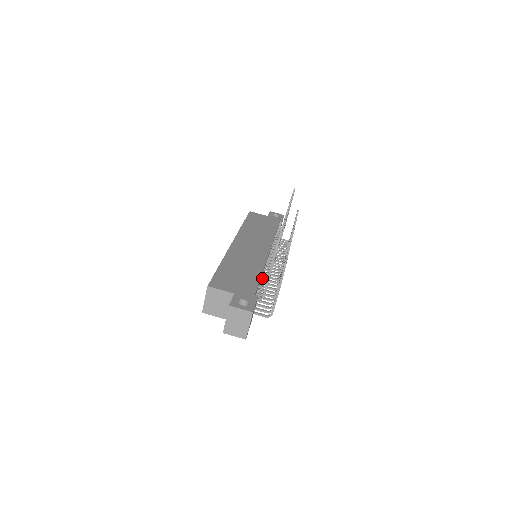
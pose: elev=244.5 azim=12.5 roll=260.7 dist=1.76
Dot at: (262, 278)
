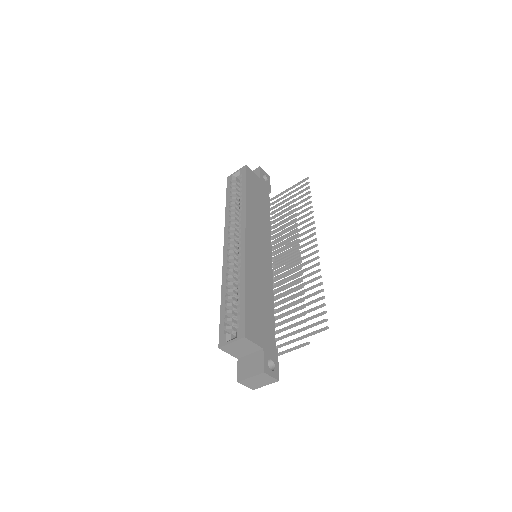
Dot at: occluded
